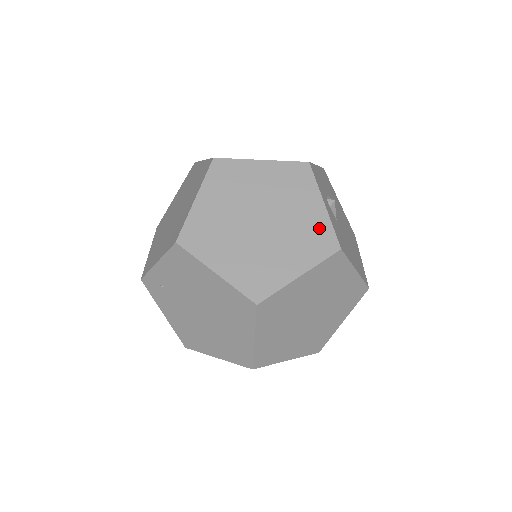
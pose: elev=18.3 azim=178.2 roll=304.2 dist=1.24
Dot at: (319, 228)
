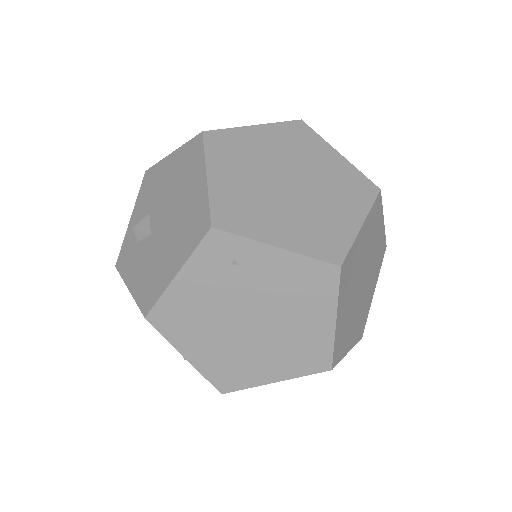
Dot at: (367, 312)
